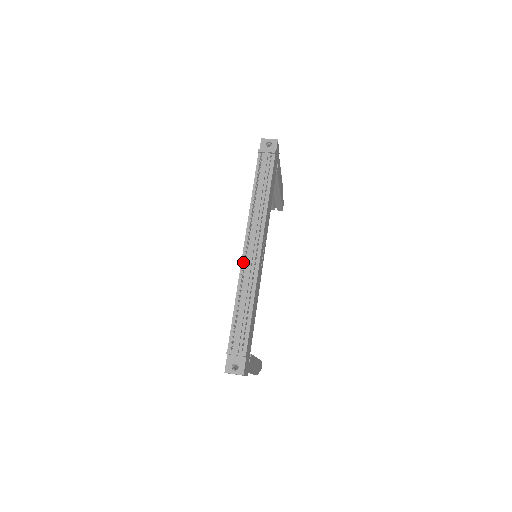
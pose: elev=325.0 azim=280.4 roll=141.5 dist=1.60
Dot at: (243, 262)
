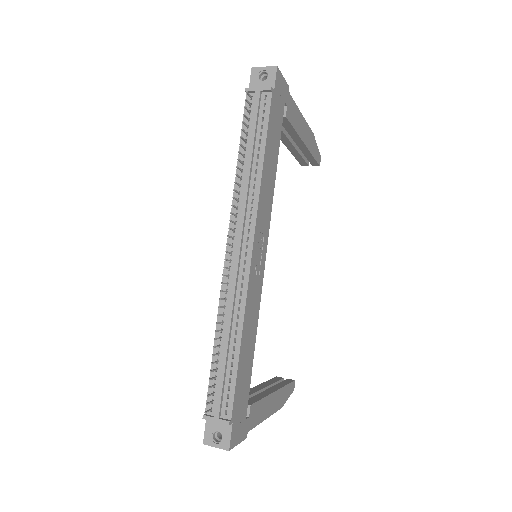
Dot at: occluded
